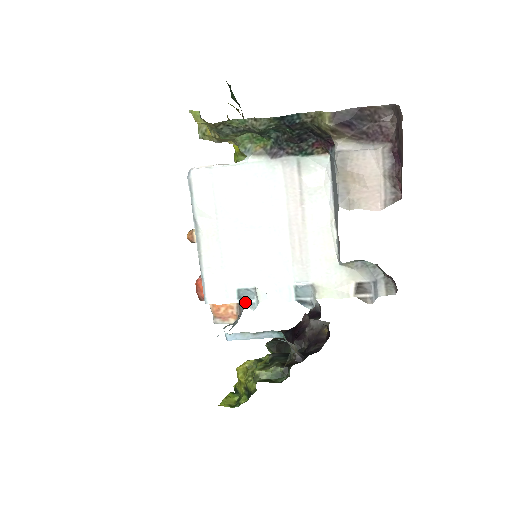
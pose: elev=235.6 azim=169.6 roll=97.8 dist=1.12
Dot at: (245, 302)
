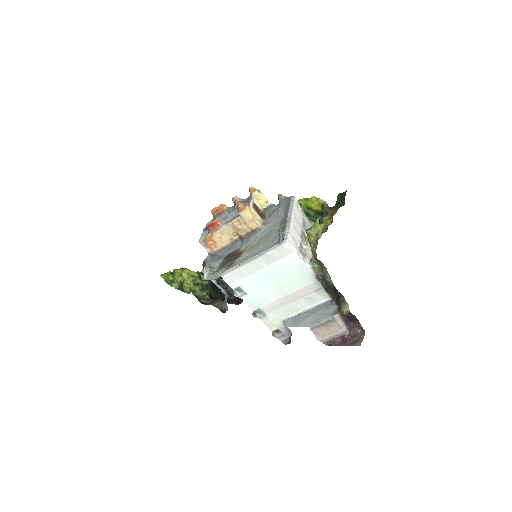
Dot at: (235, 291)
